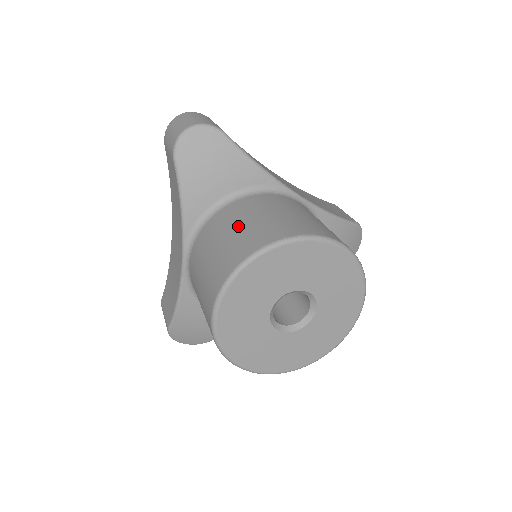
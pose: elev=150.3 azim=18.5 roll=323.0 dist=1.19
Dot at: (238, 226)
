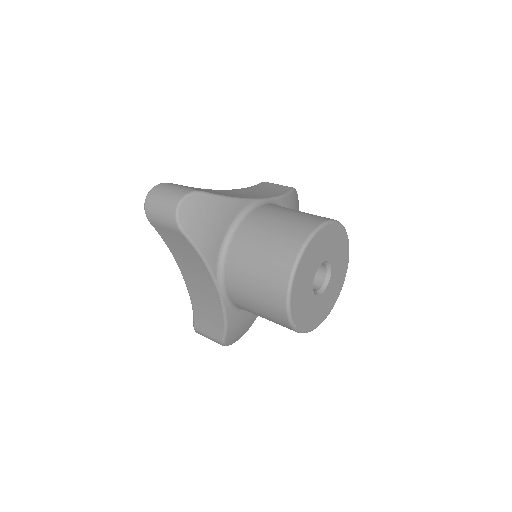
Dot at: (261, 250)
